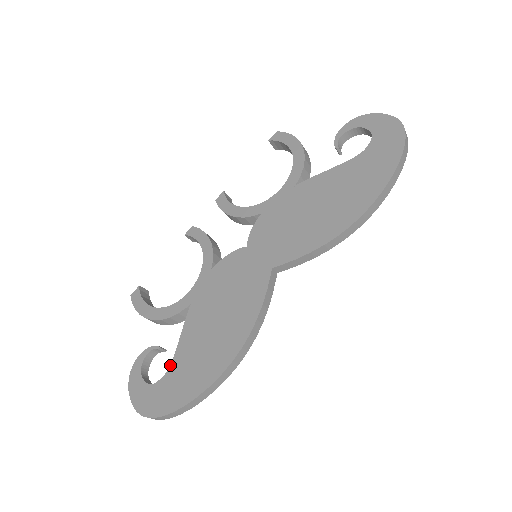
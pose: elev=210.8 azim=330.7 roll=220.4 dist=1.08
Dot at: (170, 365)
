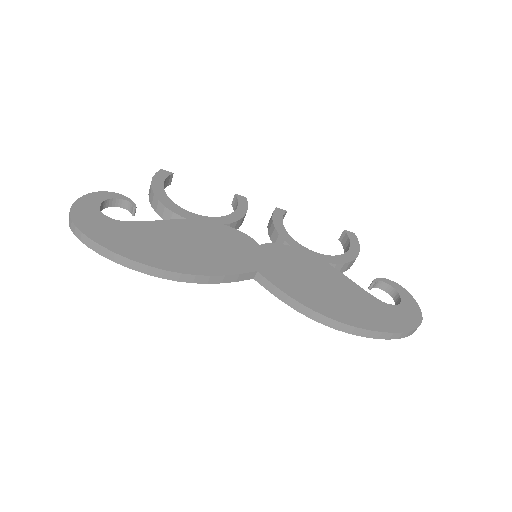
Dot at: (128, 221)
